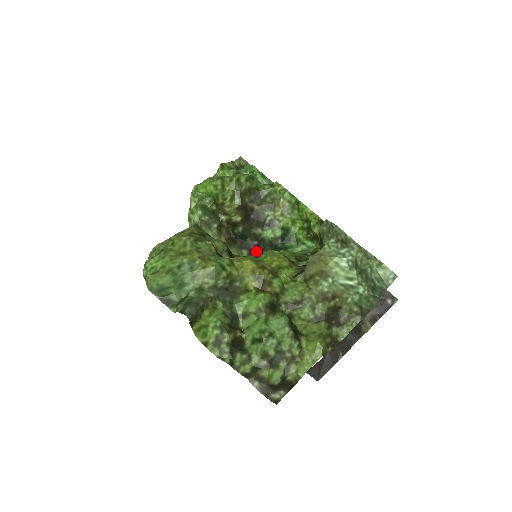
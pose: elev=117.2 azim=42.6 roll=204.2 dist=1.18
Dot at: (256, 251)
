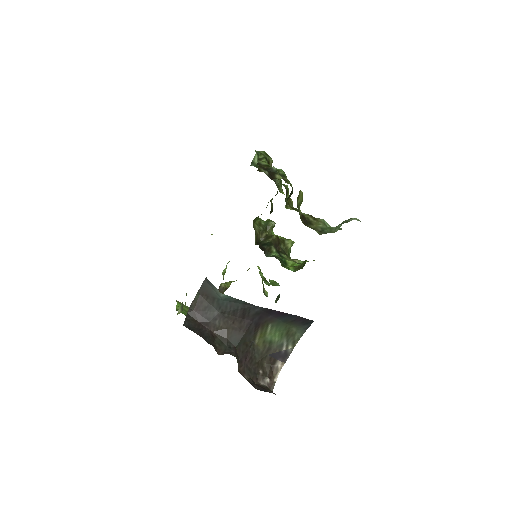
Dot at: (263, 249)
